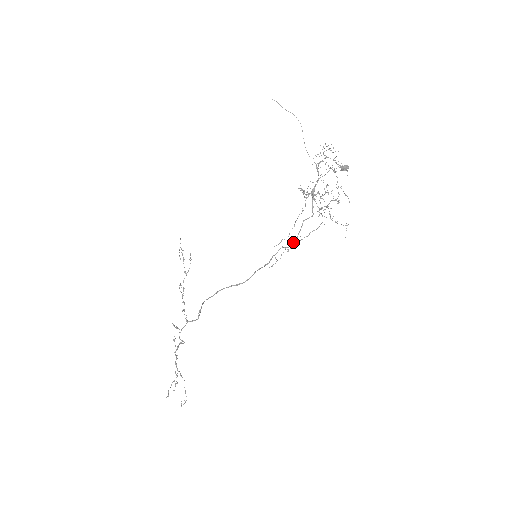
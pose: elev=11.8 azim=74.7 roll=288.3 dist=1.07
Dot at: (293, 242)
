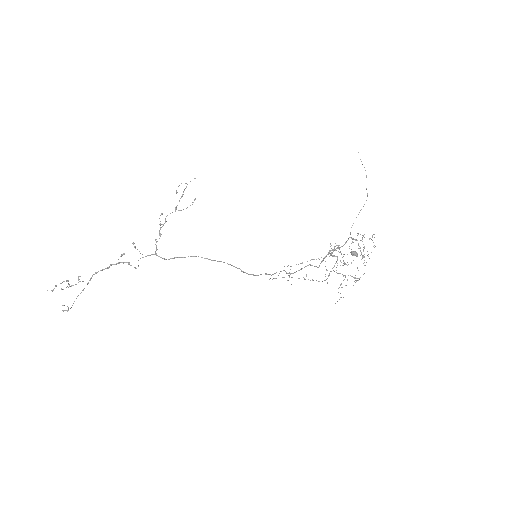
Dot at: occluded
